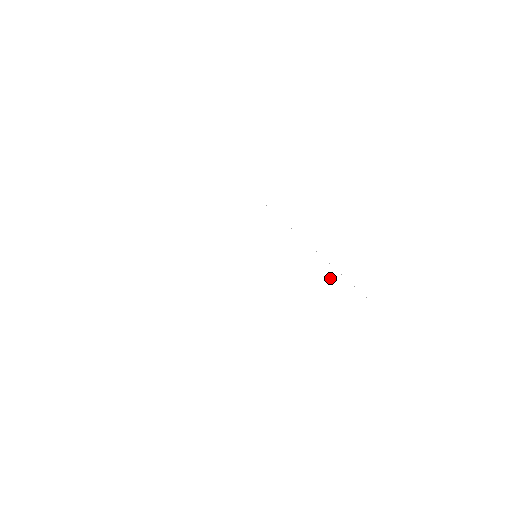
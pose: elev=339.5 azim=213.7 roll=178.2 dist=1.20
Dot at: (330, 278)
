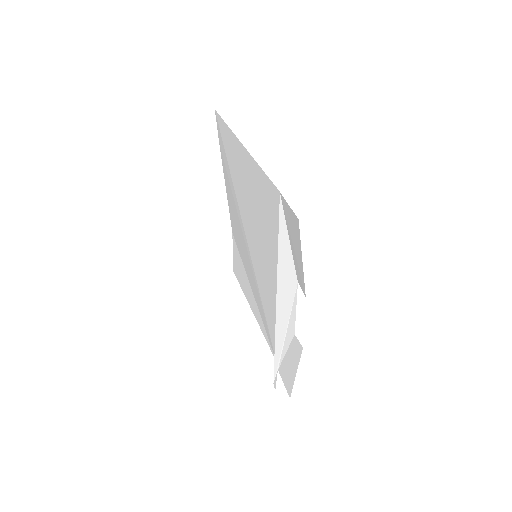
Dot at: (272, 337)
